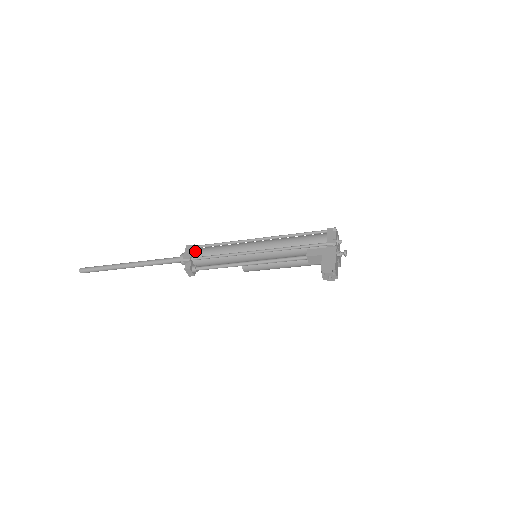
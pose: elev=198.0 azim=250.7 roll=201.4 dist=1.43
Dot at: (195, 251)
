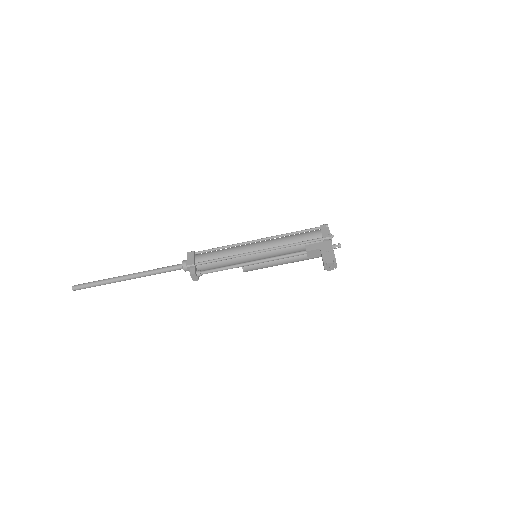
Dot at: (197, 257)
